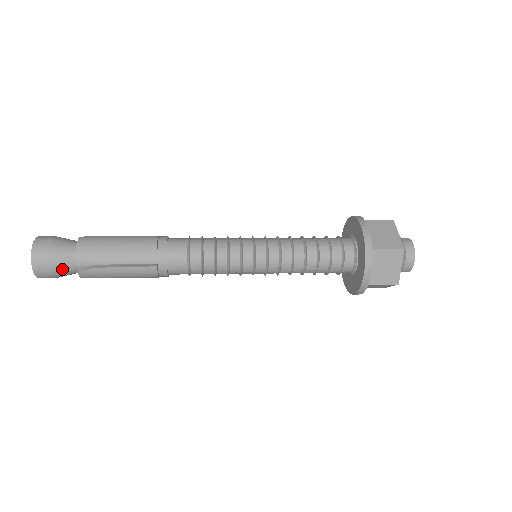
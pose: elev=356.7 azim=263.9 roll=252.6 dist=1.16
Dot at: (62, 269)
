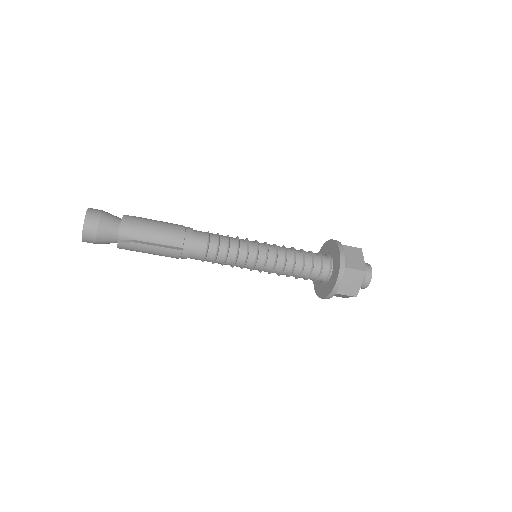
Dot at: (105, 238)
